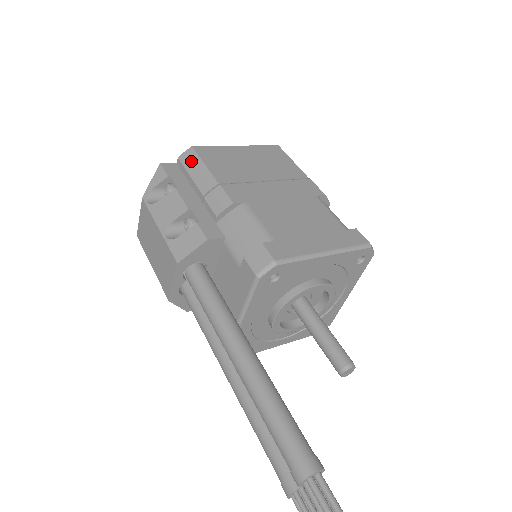
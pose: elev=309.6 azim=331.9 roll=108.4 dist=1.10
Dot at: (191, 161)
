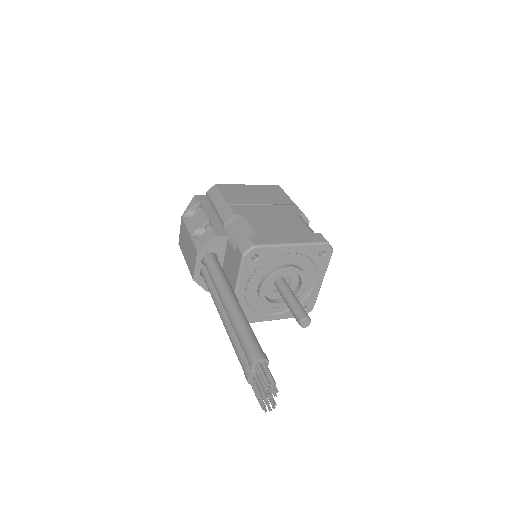
Dot at: (214, 193)
